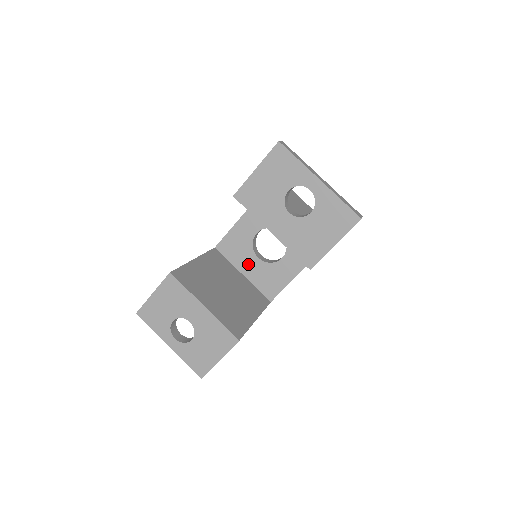
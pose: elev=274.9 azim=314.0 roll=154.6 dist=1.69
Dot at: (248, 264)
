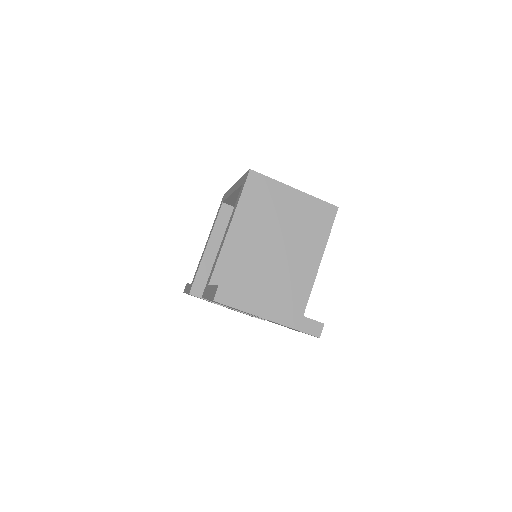
Dot at: occluded
